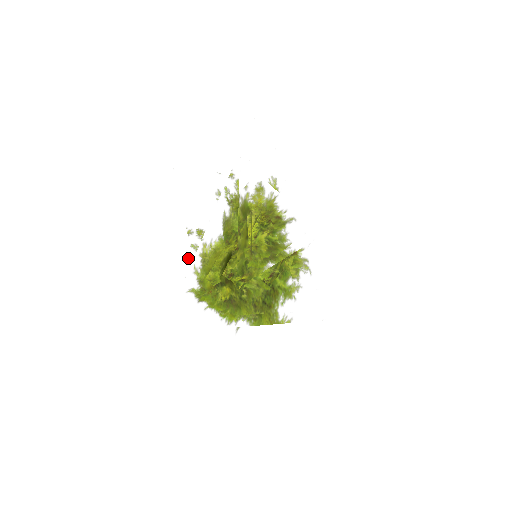
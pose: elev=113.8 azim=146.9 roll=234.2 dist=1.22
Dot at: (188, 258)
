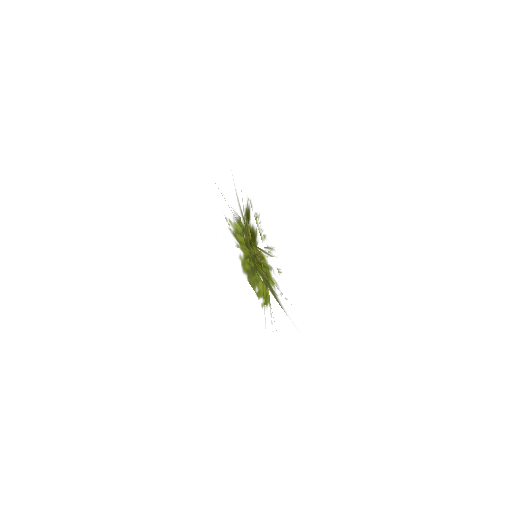
Dot at: (241, 222)
